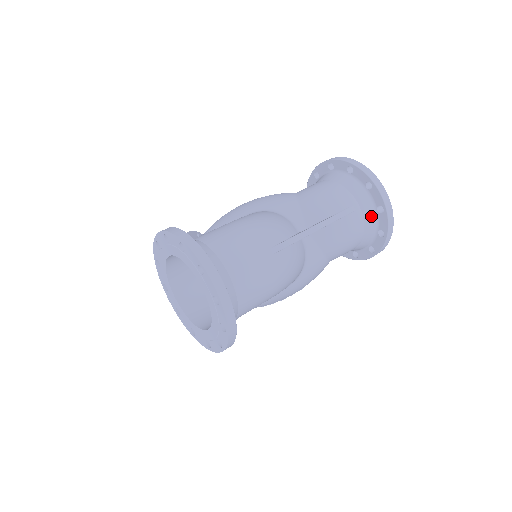
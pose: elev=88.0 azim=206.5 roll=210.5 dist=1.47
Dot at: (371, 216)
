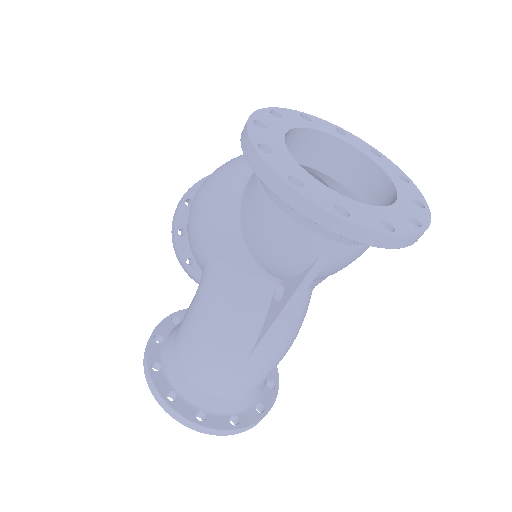
Dot at: occluded
